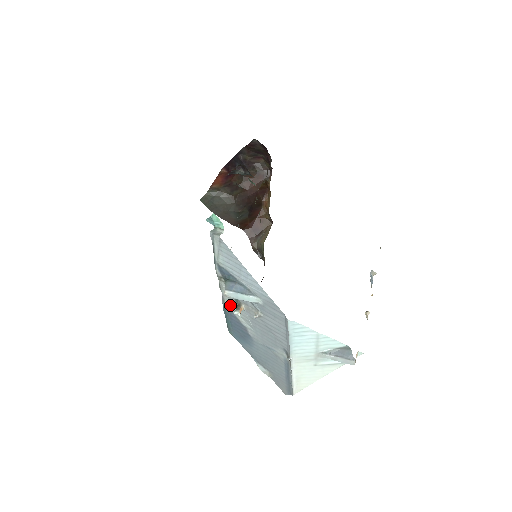
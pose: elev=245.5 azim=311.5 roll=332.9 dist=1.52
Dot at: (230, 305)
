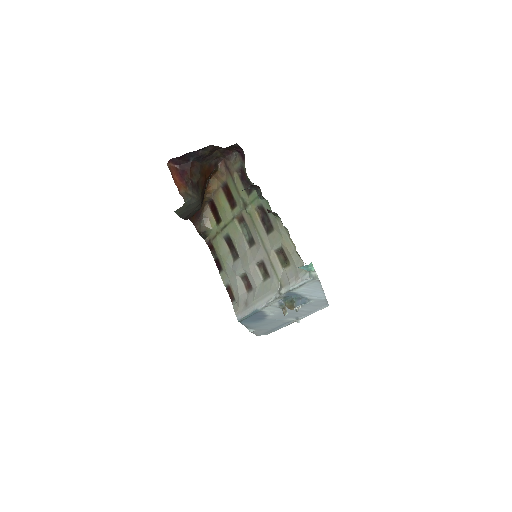
Dot at: (266, 308)
